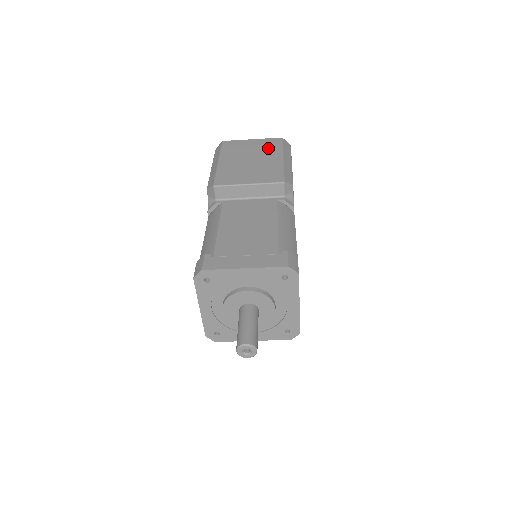
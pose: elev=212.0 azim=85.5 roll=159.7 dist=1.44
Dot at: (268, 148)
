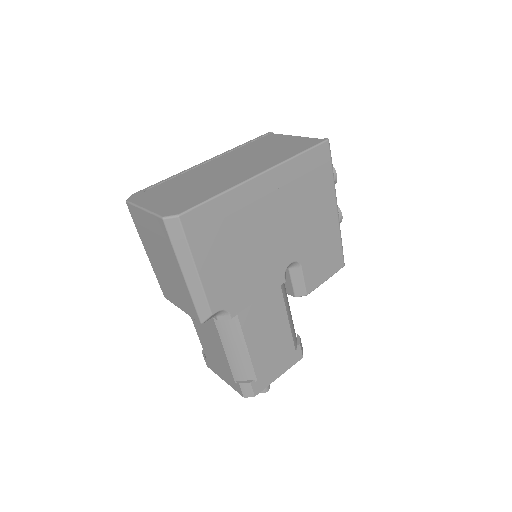
Dot at: (164, 245)
